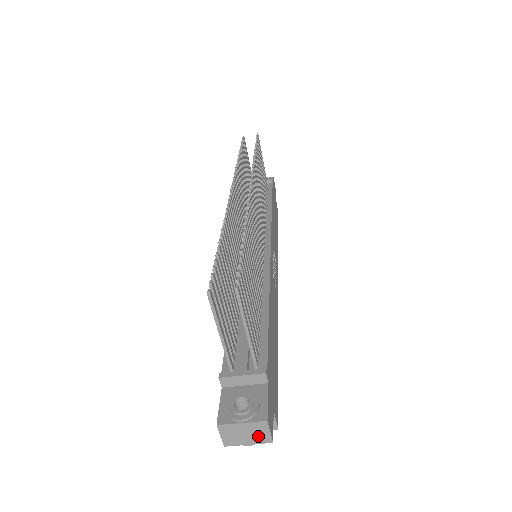
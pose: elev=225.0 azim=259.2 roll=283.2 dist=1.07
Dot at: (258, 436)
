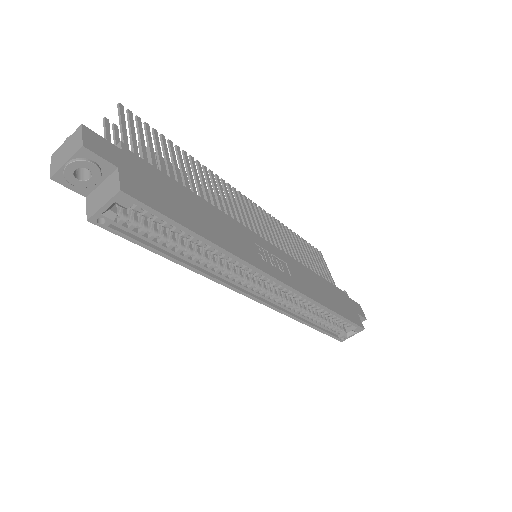
Dot at: (74, 147)
